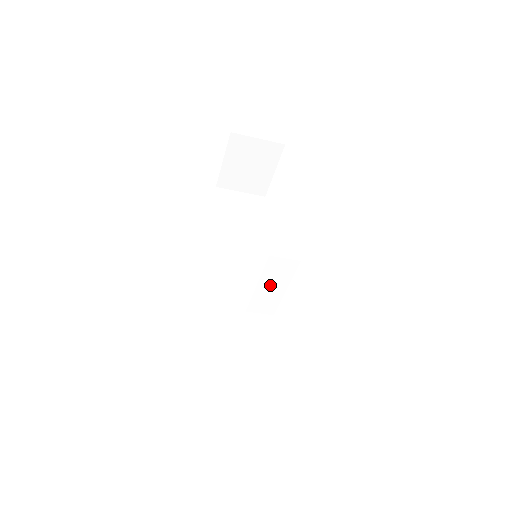
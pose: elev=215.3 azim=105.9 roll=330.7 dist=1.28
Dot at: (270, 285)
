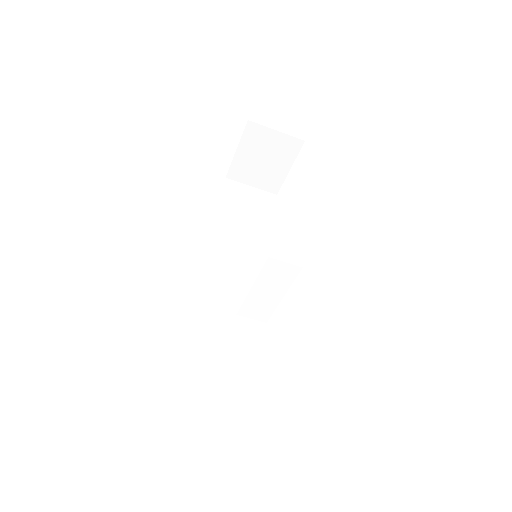
Dot at: (266, 289)
